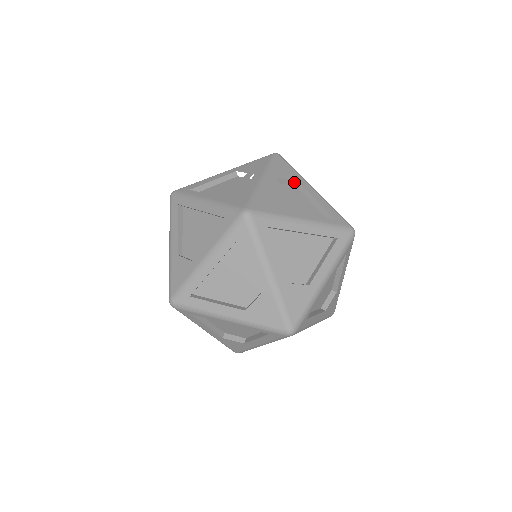
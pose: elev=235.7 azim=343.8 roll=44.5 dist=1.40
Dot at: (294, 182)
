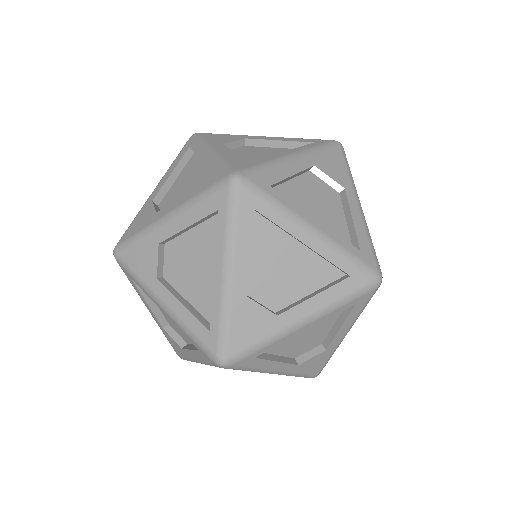
Dot at: occluded
